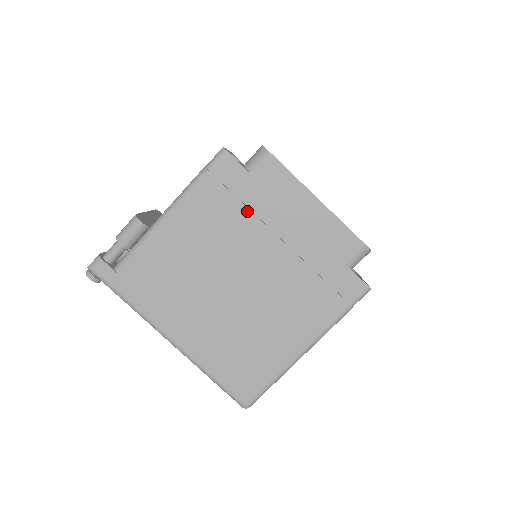
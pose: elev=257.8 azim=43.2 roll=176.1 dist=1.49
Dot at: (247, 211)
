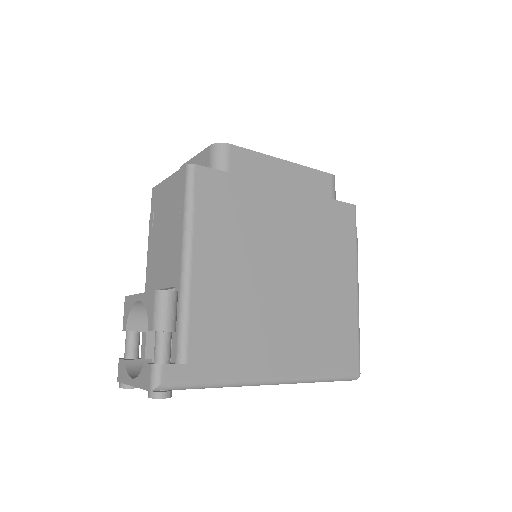
Dot at: (248, 207)
